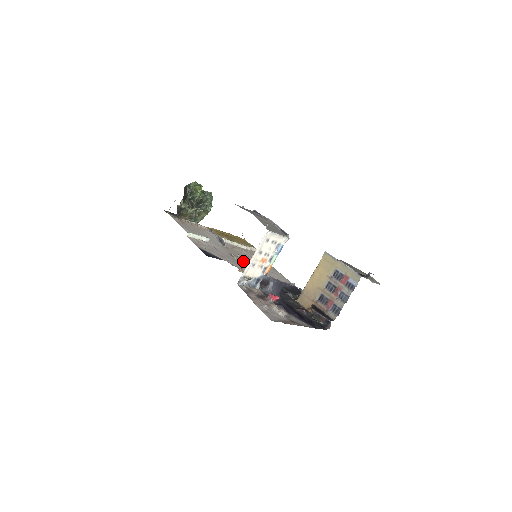
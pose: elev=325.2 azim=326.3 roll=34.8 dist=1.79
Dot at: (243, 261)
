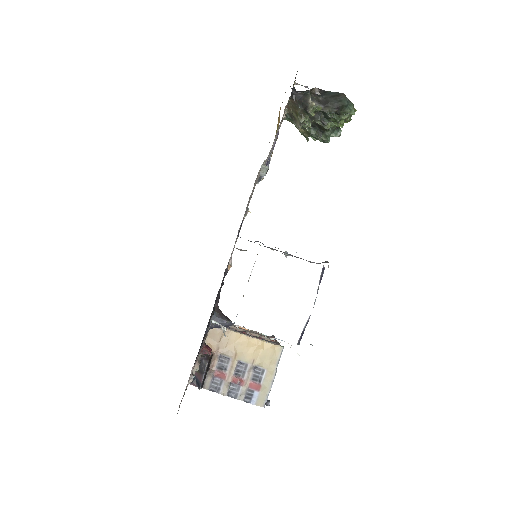
Dot at: occluded
